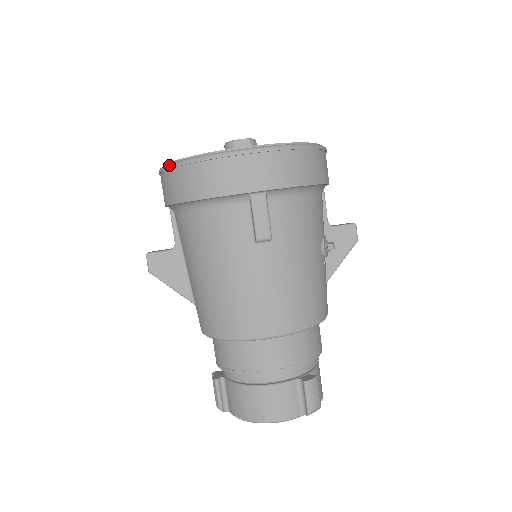
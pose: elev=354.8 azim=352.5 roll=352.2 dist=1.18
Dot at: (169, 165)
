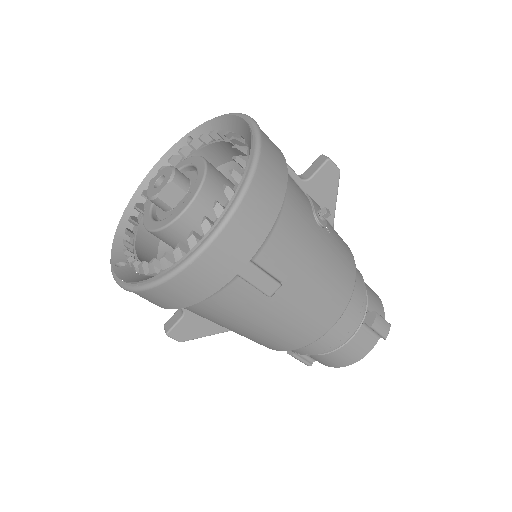
Dot at: (129, 290)
